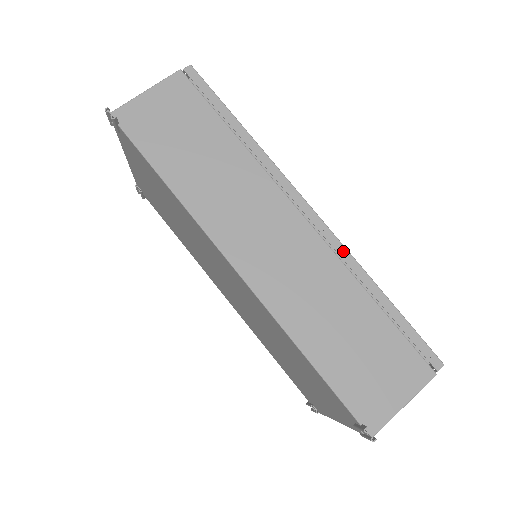
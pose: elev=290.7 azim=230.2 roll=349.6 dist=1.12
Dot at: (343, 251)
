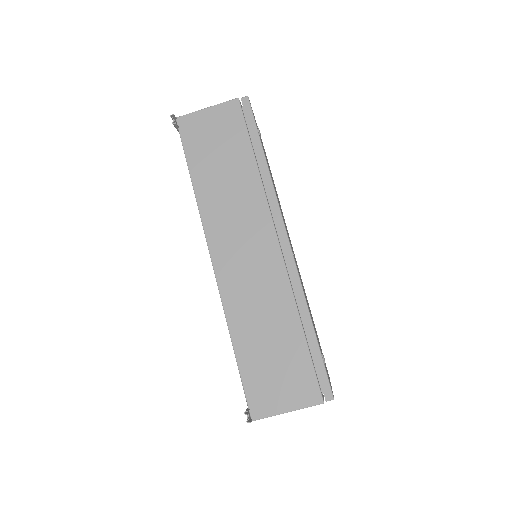
Dot at: (296, 280)
